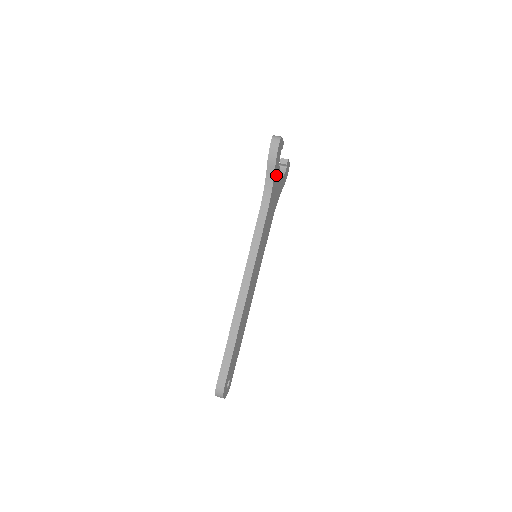
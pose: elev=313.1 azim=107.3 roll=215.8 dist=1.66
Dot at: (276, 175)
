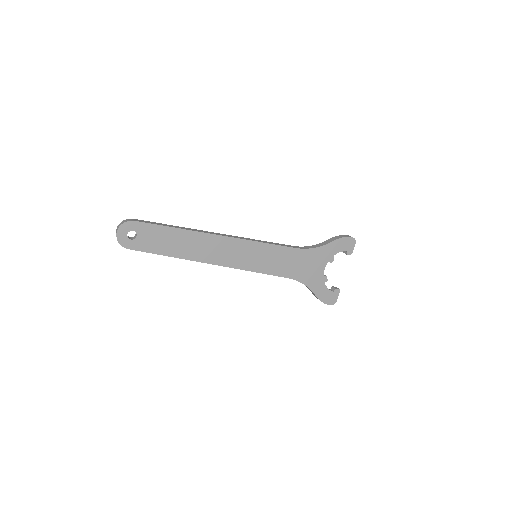
Dot at: (327, 253)
